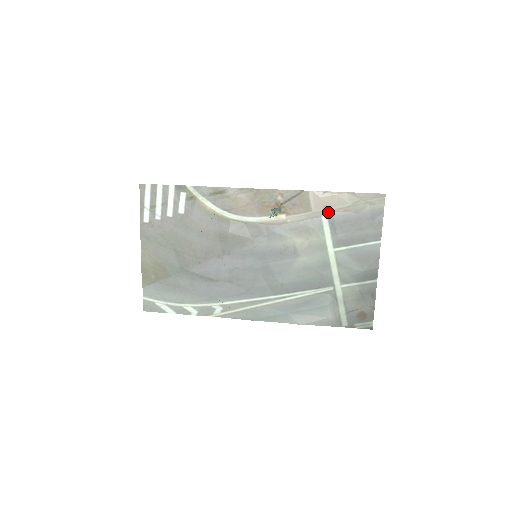
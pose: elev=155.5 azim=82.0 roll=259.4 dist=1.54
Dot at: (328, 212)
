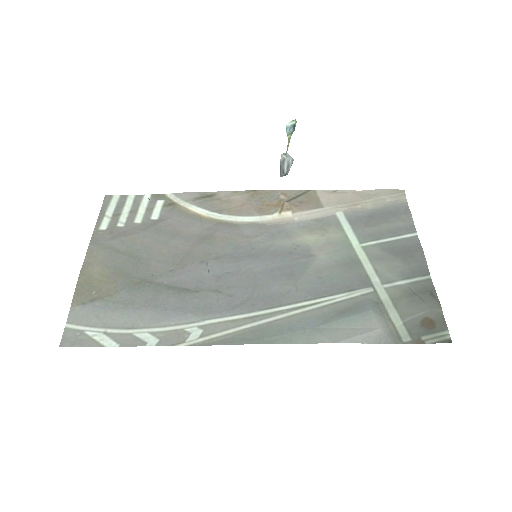
Dot at: (343, 209)
